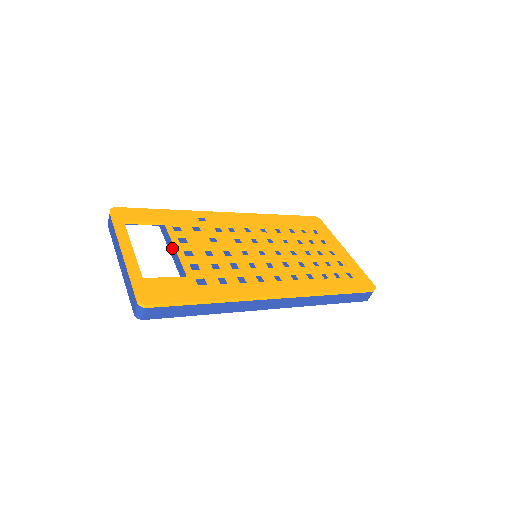
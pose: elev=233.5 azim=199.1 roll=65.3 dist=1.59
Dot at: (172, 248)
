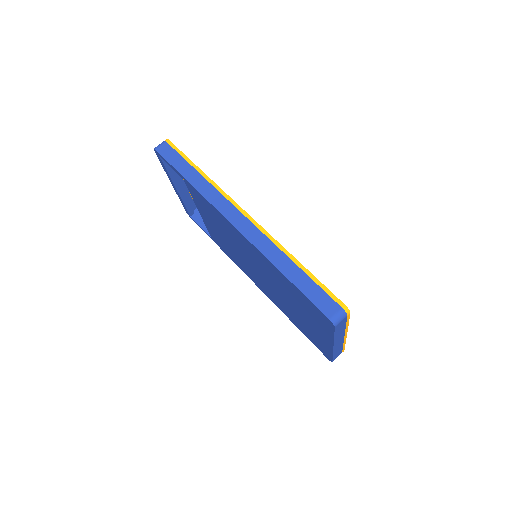
Dot at: occluded
